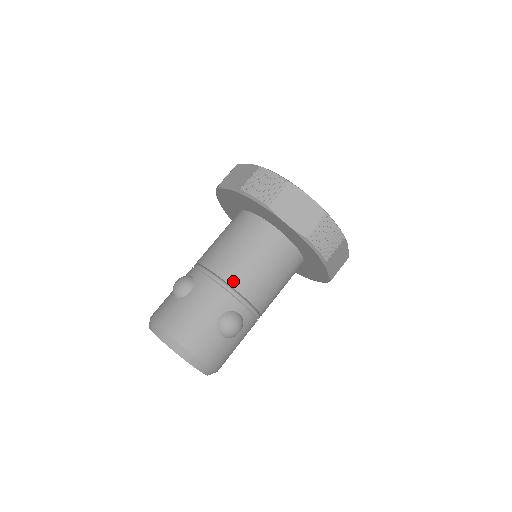
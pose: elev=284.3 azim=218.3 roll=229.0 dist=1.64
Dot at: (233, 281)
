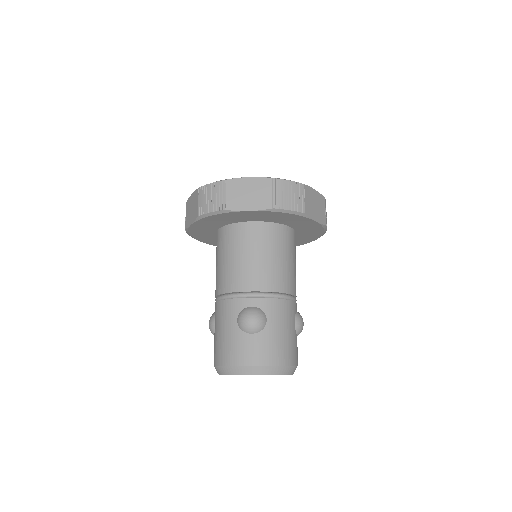
Dot at: (289, 289)
